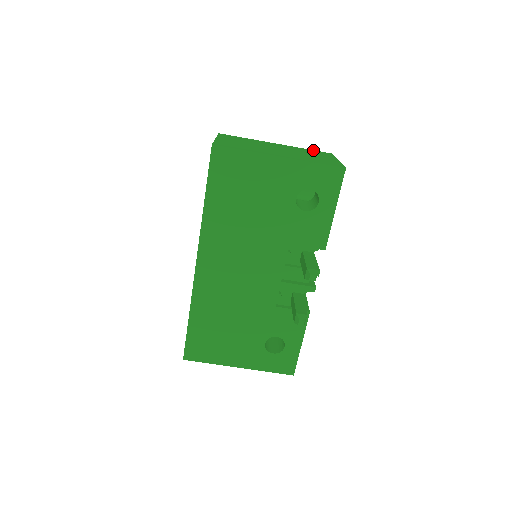
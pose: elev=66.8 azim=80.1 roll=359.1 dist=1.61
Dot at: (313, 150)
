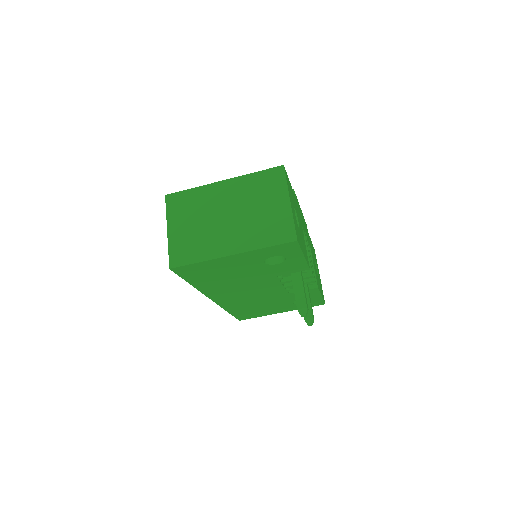
Dot at: (263, 172)
